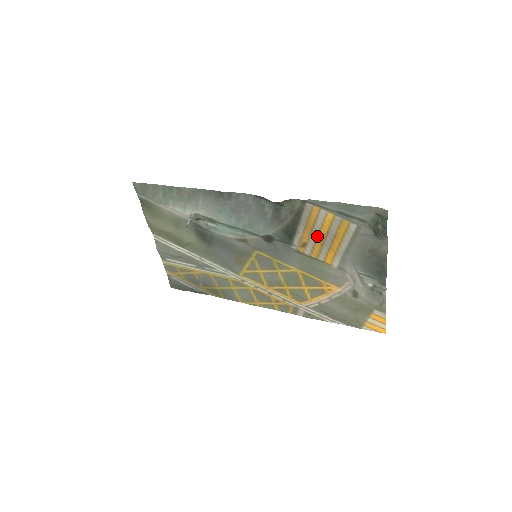
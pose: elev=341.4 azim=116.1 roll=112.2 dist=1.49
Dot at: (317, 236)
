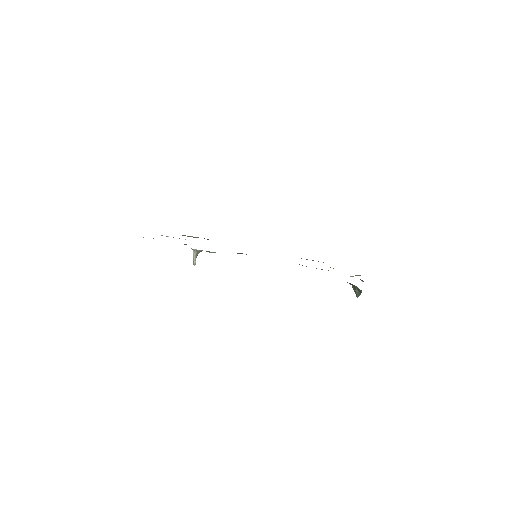
Dot at: occluded
